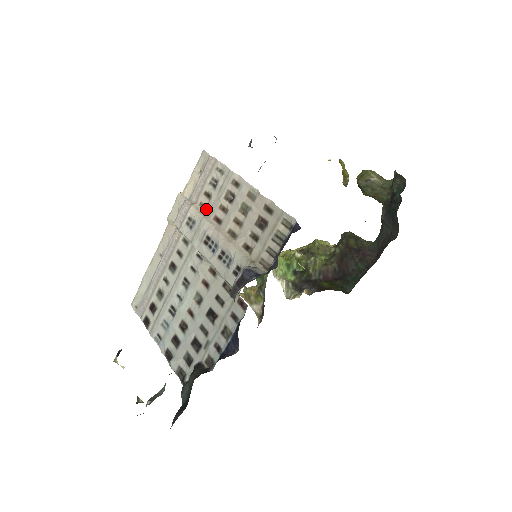
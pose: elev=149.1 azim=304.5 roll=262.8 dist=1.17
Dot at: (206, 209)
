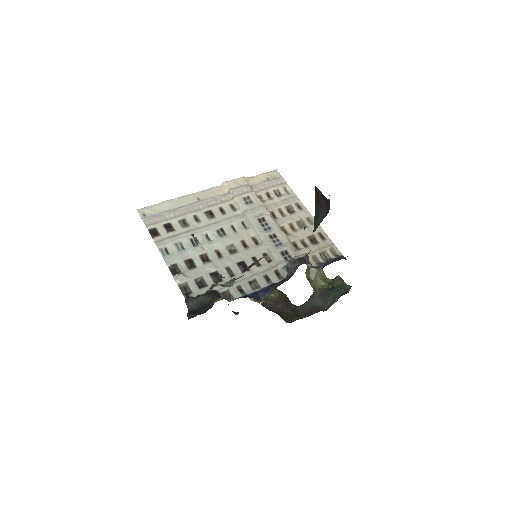
Dot at: (265, 202)
